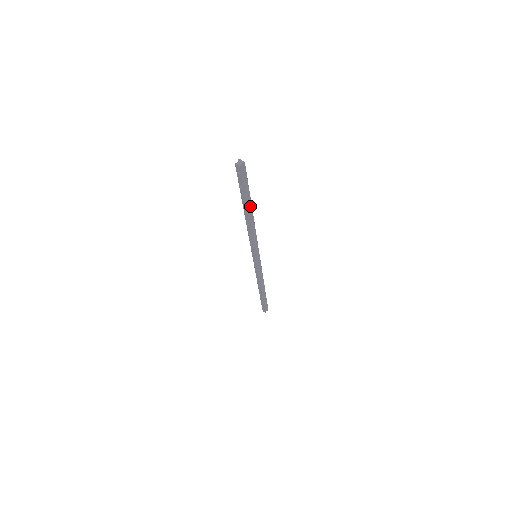
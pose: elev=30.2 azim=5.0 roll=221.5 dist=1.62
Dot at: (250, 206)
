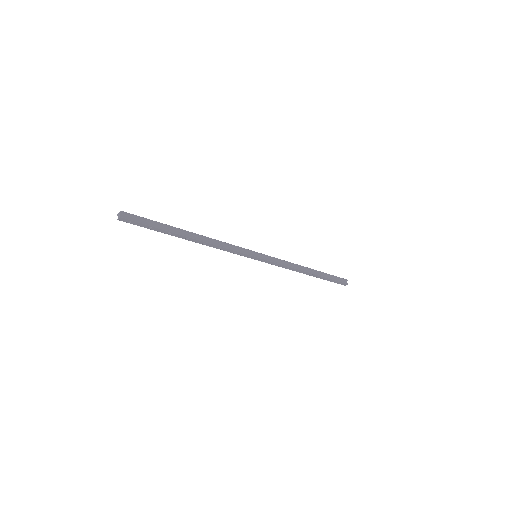
Dot at: (181, 231)
